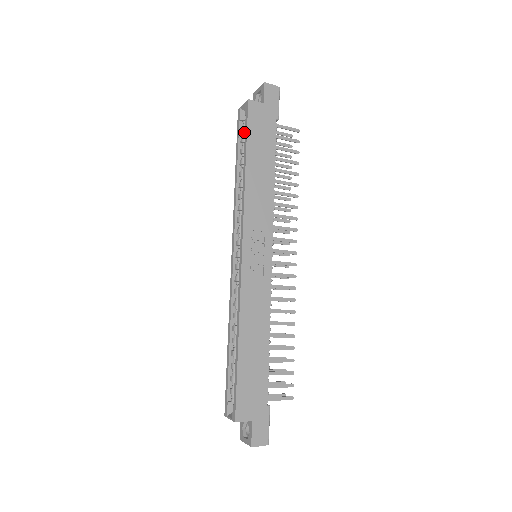
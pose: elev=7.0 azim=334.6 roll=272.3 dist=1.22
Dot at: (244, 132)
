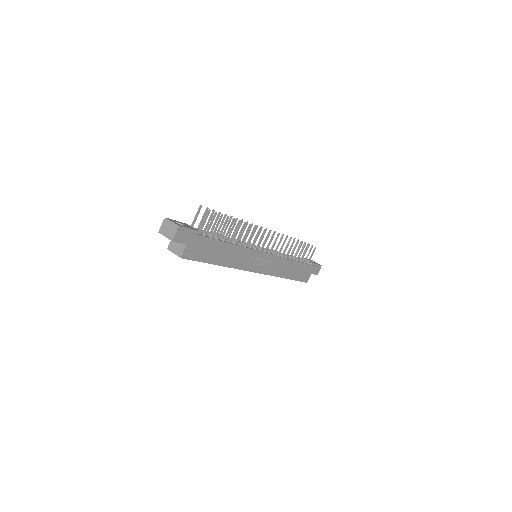
Dot at: occluded
